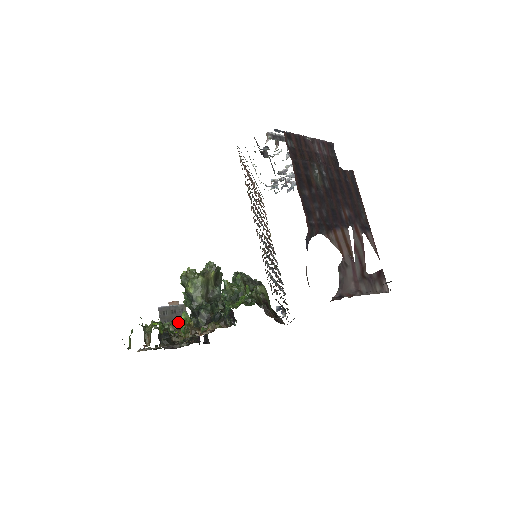
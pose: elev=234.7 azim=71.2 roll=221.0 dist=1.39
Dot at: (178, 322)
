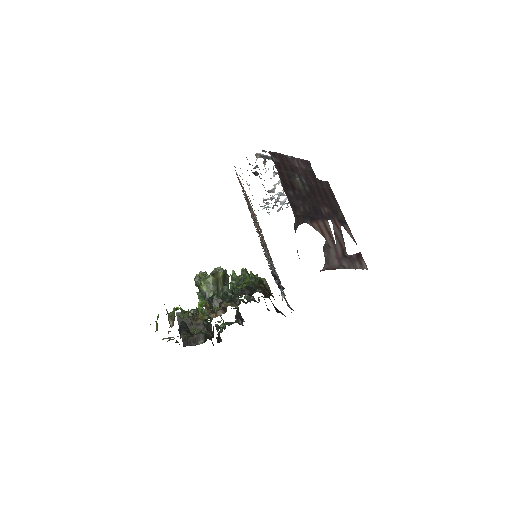
Dot at: (195, 310)
